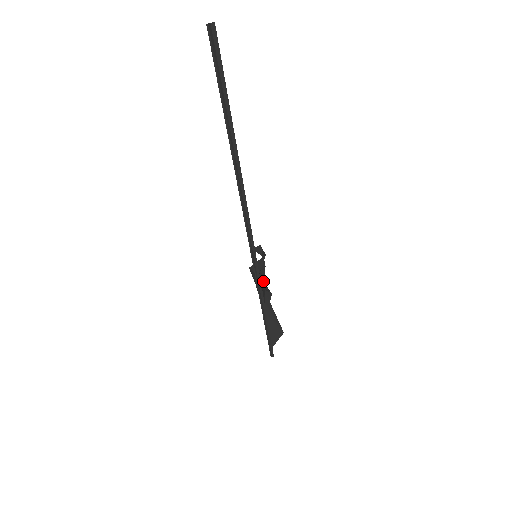
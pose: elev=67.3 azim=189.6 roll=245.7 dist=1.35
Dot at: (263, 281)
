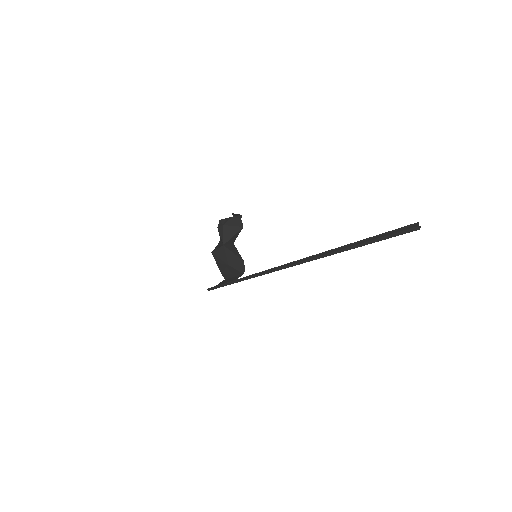
Dot at: (219, 228)
